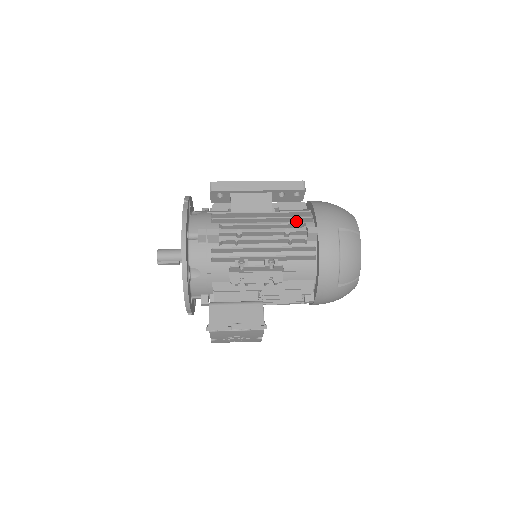
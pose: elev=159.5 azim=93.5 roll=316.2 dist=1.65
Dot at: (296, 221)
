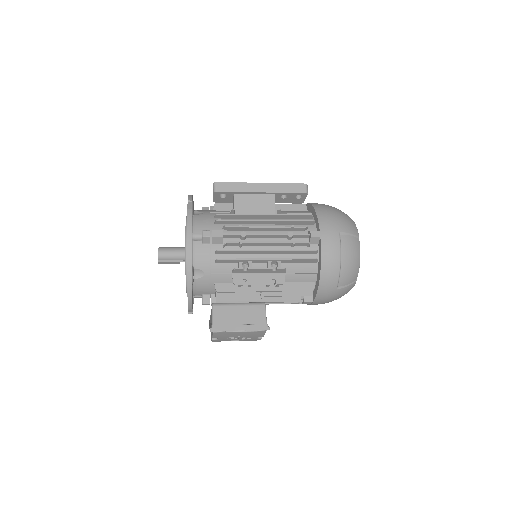
Dot at: (298, 224)
